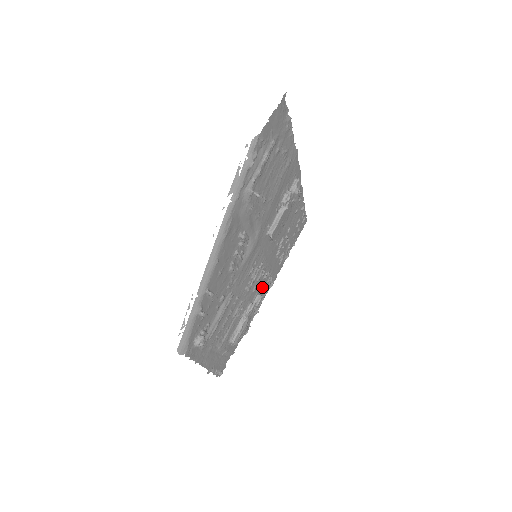
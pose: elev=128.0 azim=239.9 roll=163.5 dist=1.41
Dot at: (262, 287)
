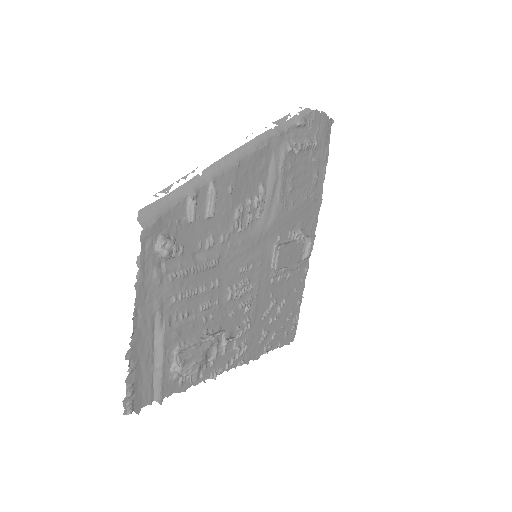
Dot at: (236, 337)
